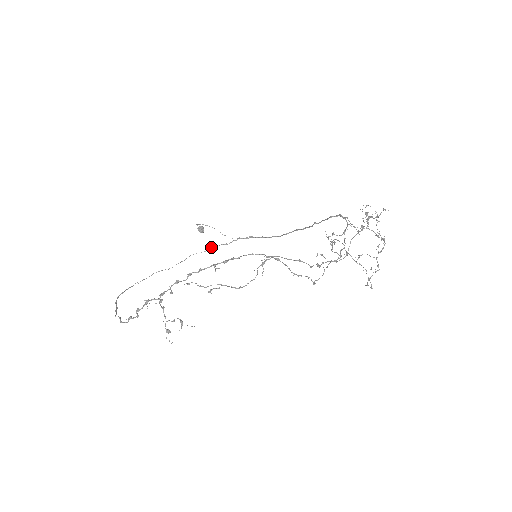
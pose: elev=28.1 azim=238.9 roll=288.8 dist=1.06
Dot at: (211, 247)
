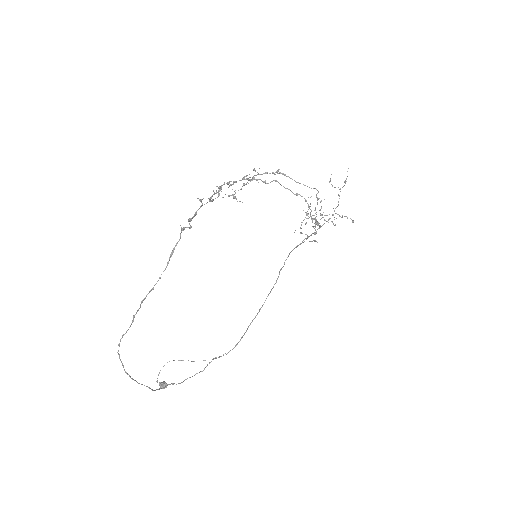
Dot at: occluded
